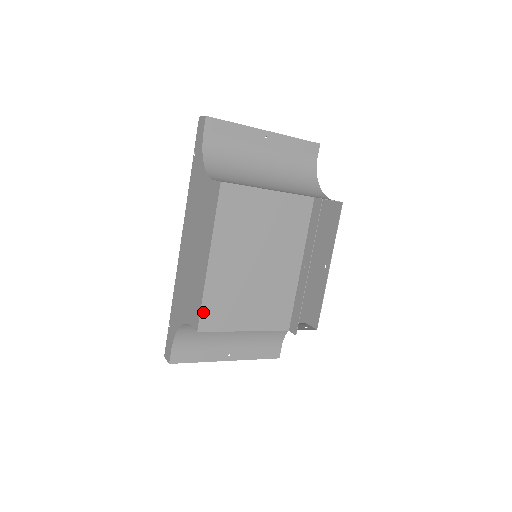
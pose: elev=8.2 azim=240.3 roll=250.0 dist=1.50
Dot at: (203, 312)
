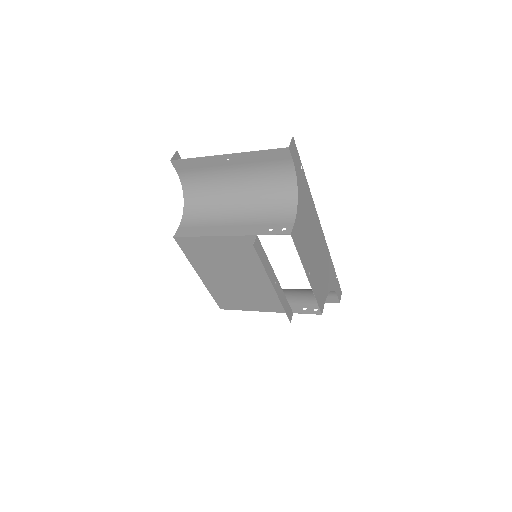
Dot at: (217, 301)
